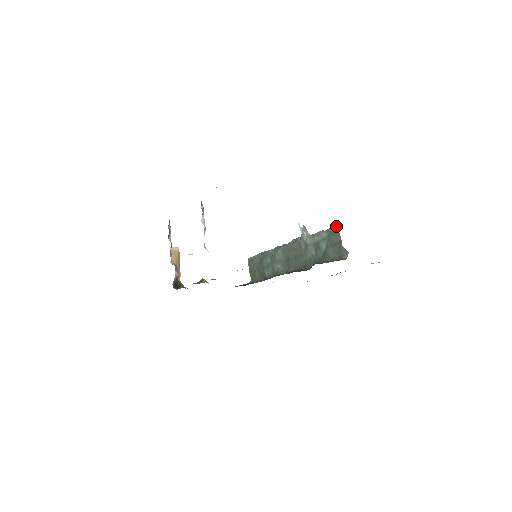
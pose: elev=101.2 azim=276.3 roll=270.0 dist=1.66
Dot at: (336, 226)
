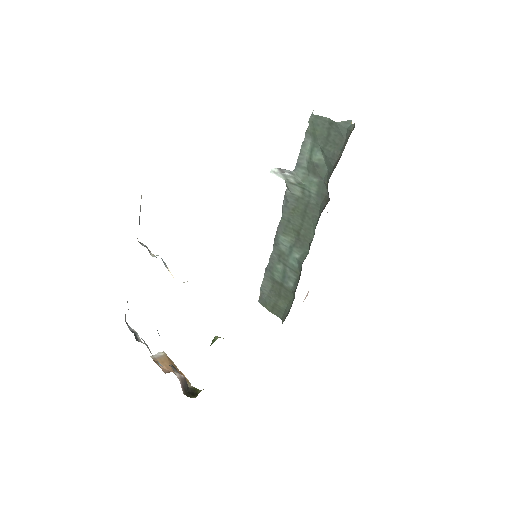
Dot at: (310, 116)
